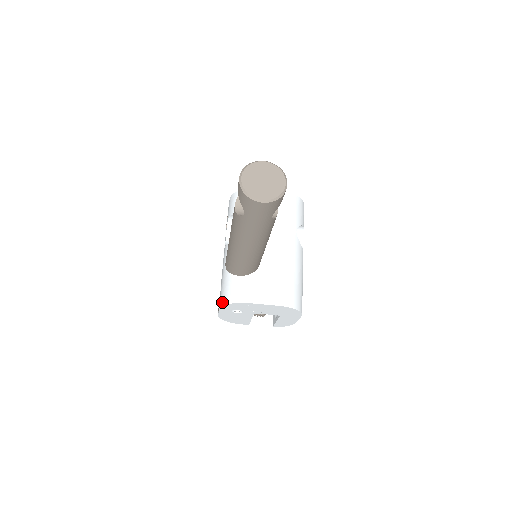
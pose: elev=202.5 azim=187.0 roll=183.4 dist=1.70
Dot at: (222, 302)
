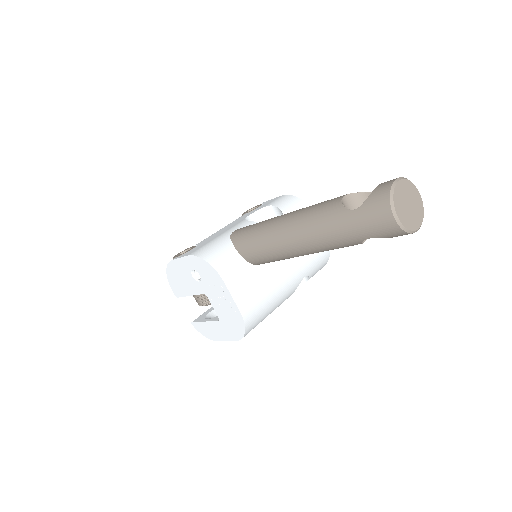
Dot at: (200, 253)
